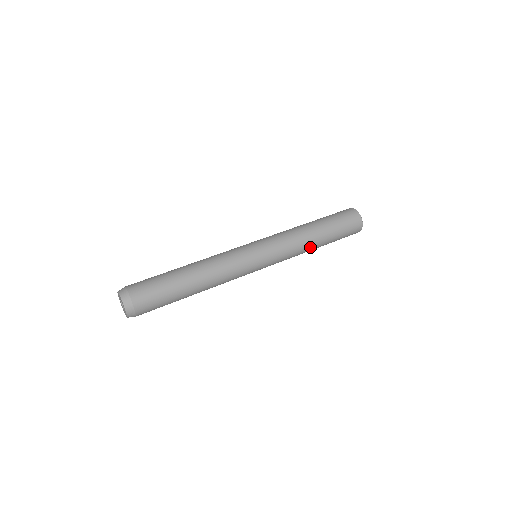
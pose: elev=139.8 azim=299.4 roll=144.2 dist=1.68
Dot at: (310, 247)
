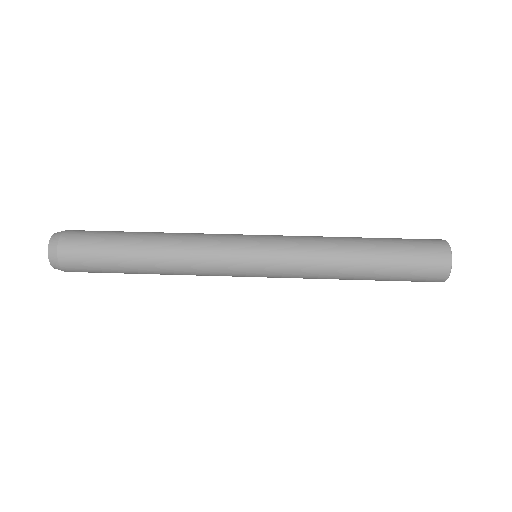
Dot at: (343, 264)
